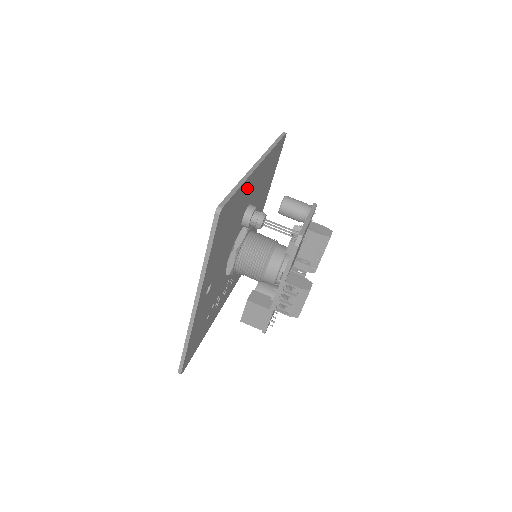
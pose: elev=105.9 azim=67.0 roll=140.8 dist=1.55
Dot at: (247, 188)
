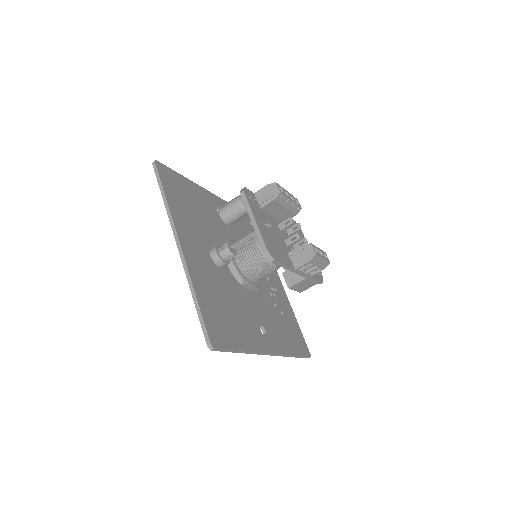
Dot at: (198, 273)
